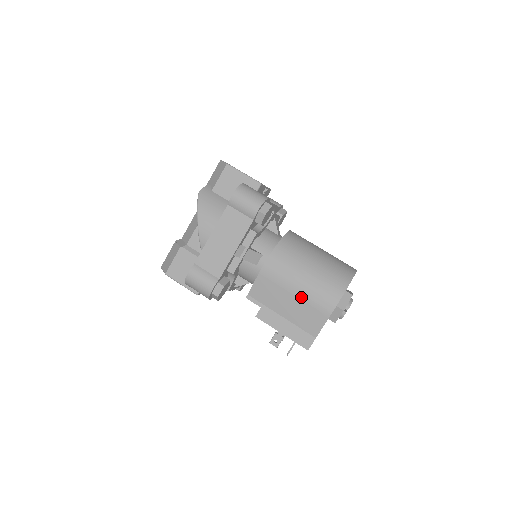
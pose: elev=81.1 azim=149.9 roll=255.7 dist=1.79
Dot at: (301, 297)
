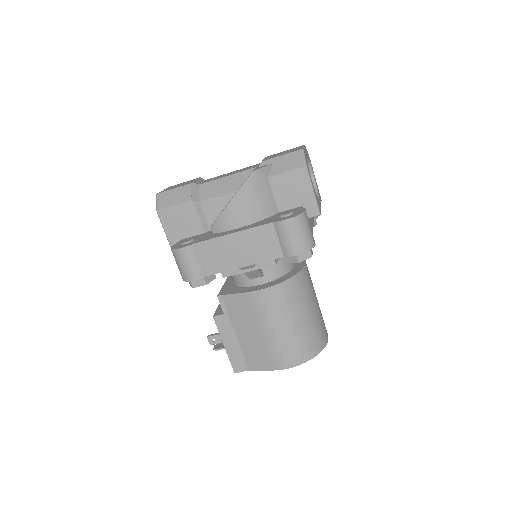
Dot at: (266, 339)
